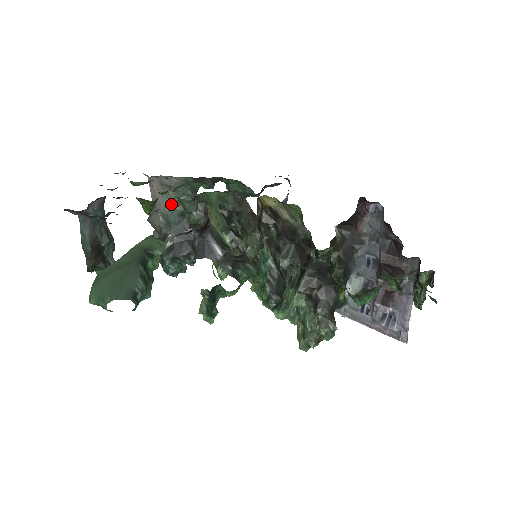
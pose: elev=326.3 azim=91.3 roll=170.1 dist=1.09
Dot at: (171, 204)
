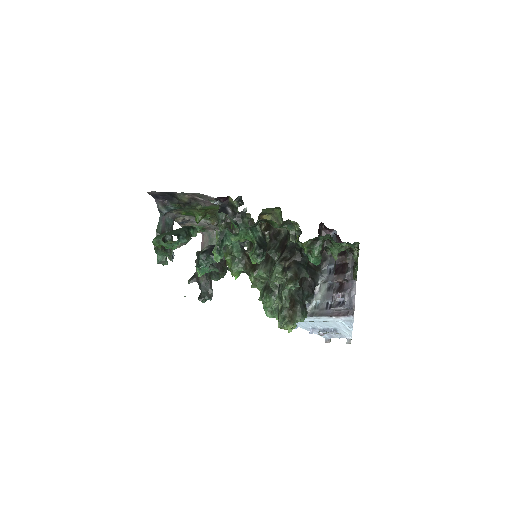
Dot at: occluded
